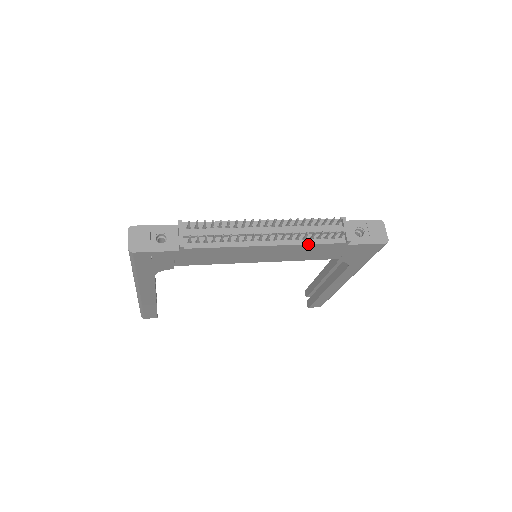
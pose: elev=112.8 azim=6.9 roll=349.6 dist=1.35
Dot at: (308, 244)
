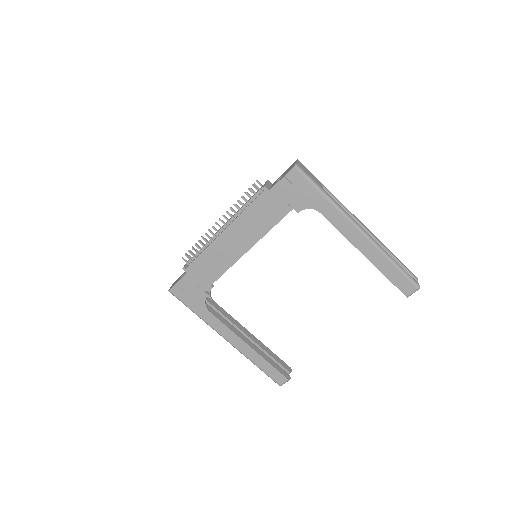
Dot at: (243, 212)
